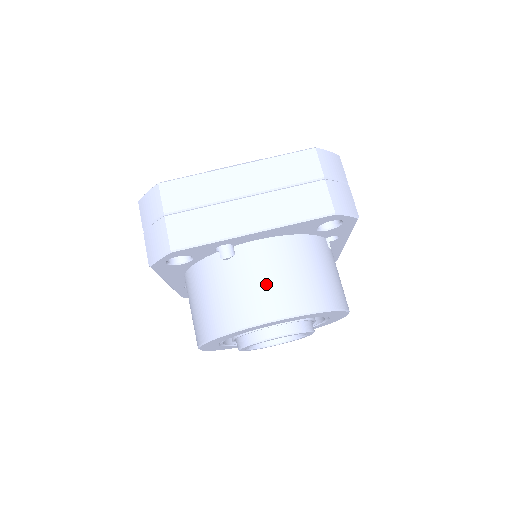
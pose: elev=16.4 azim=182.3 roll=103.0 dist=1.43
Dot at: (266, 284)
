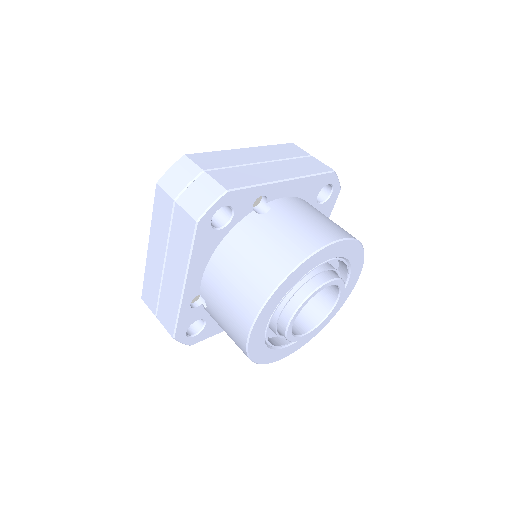
Dot at: (312, 220)
